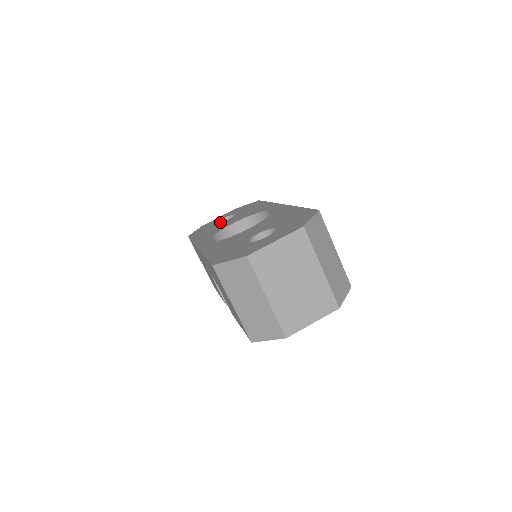
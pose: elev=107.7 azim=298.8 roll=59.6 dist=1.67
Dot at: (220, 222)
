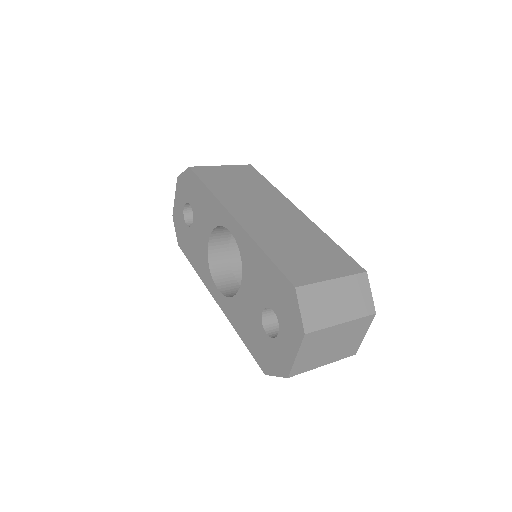
Dot at: (185, 215)
